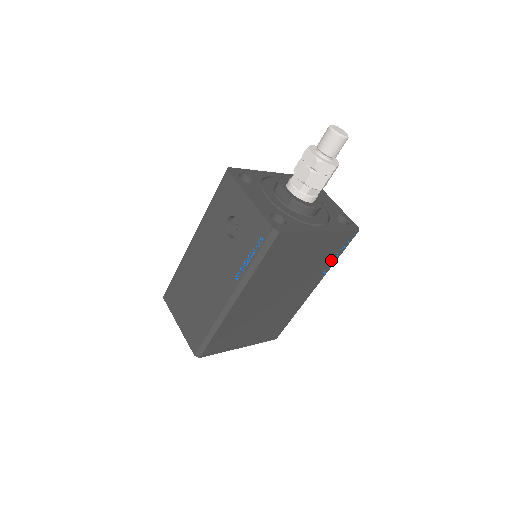
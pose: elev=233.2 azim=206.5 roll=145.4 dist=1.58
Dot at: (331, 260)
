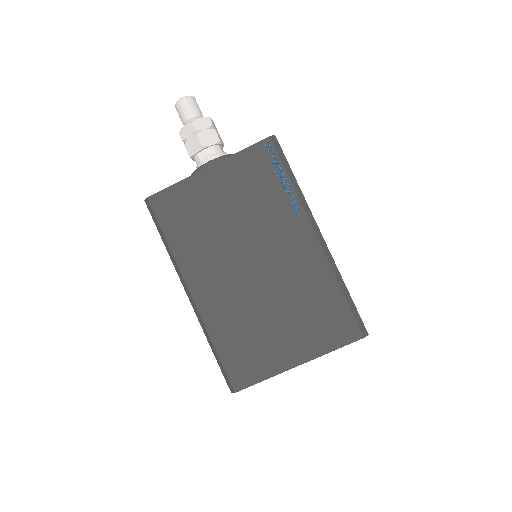
Dot at: (281, 187)
